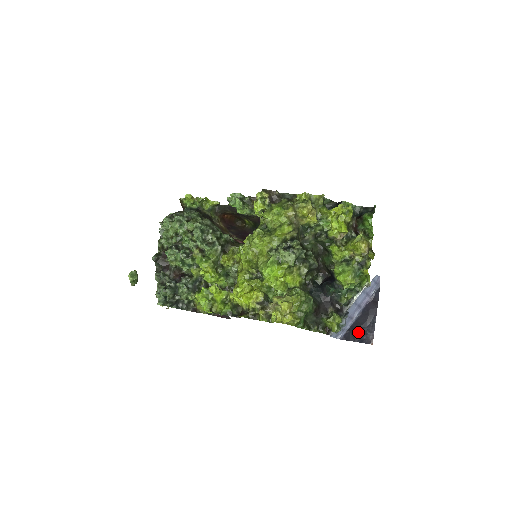
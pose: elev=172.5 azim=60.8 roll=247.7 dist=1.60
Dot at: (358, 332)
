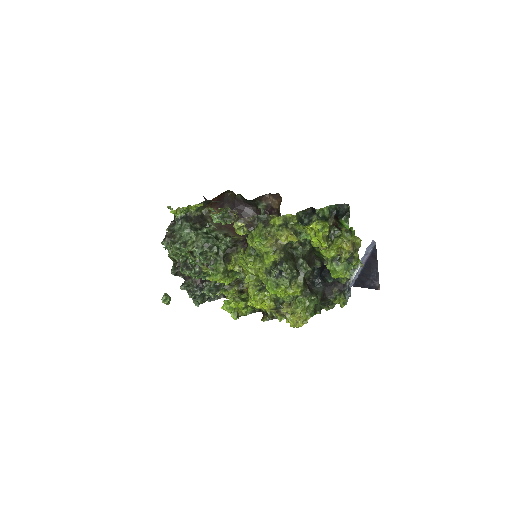
Dot at: (365, 281)
